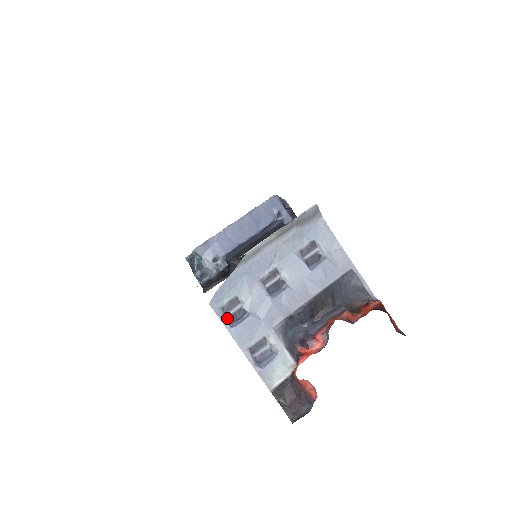
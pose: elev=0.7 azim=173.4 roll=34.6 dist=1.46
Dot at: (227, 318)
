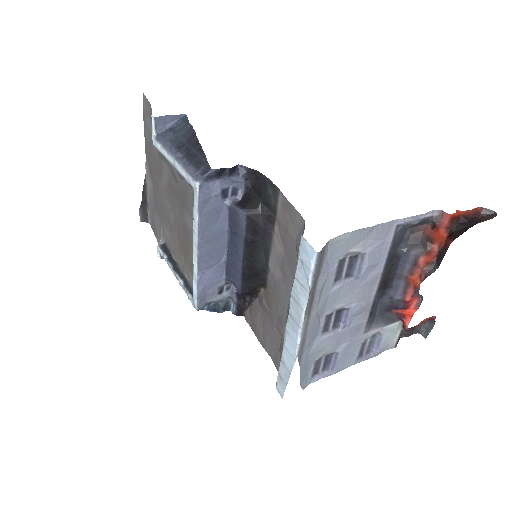
Dot at: (322, 371)
